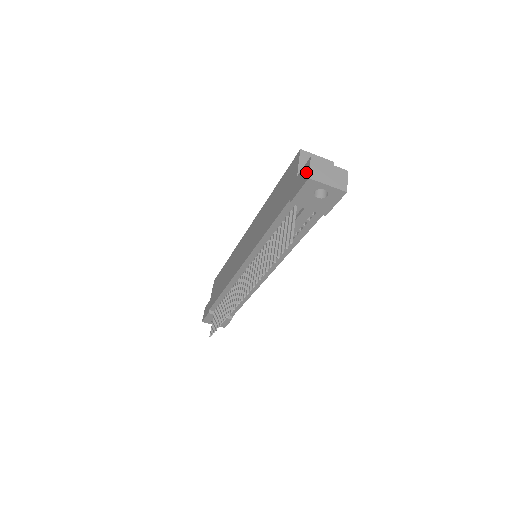
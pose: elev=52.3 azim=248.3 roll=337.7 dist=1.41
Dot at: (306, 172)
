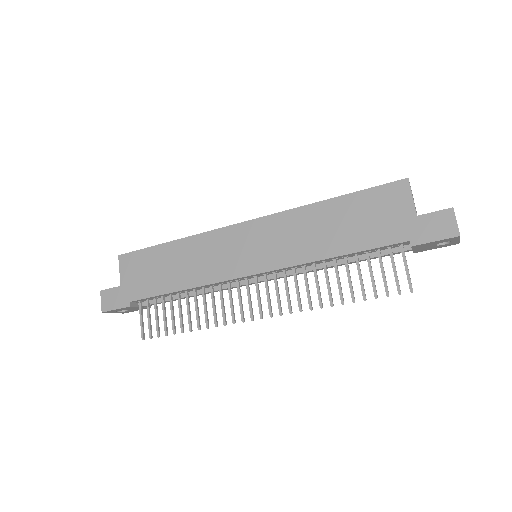
Dot at: (449, 224)
